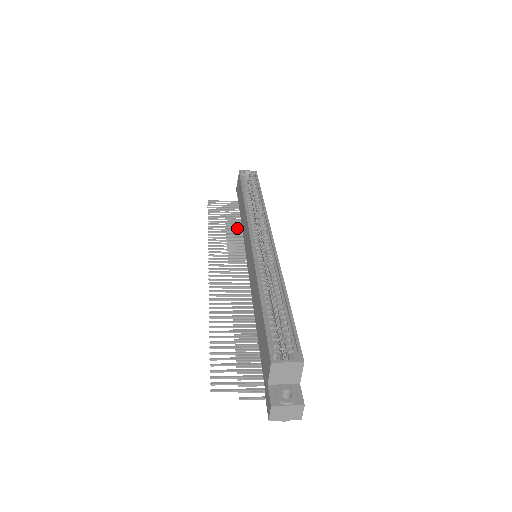
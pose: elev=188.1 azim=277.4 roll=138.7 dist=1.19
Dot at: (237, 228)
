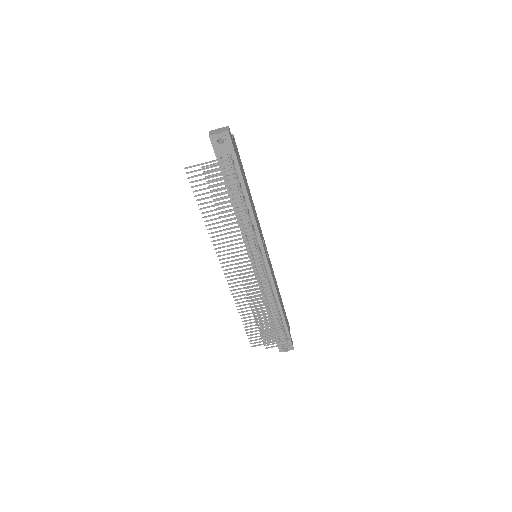
Dot at: (266, 321)
